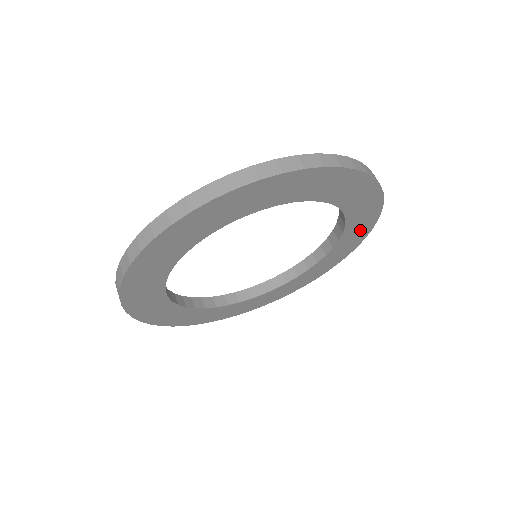
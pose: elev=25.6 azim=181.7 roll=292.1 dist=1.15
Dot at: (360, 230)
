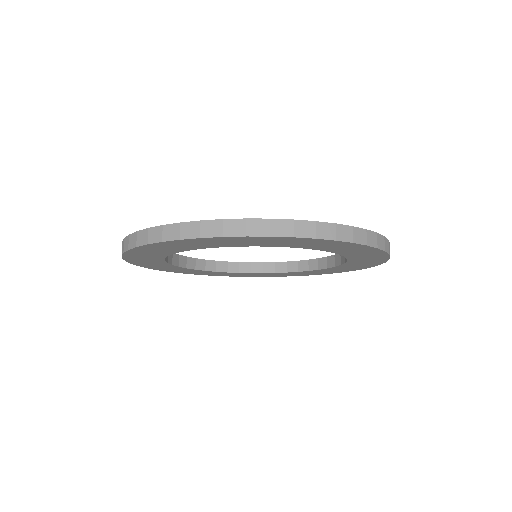
Dot at: (345, 247)
